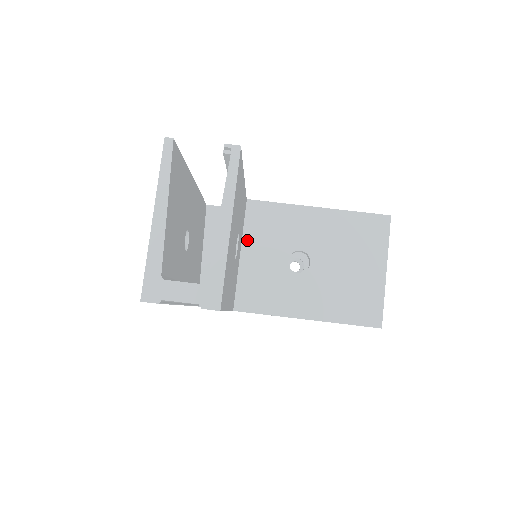
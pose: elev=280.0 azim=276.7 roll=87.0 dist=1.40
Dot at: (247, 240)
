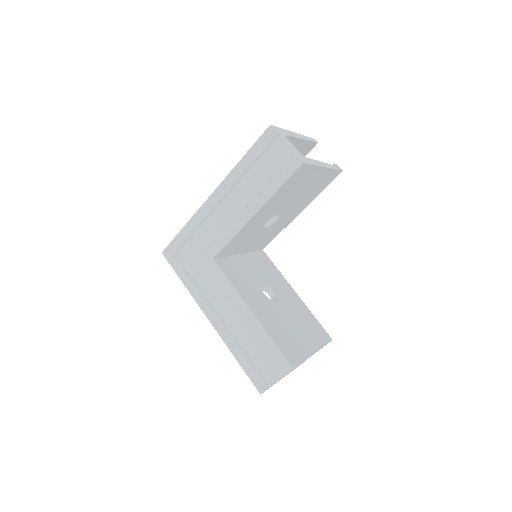
Dot at: (249, 256)
